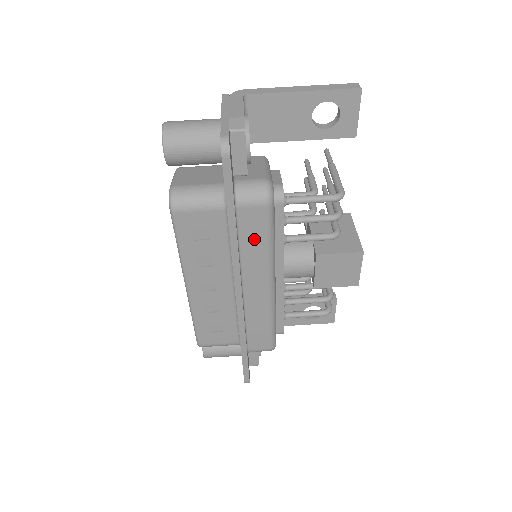
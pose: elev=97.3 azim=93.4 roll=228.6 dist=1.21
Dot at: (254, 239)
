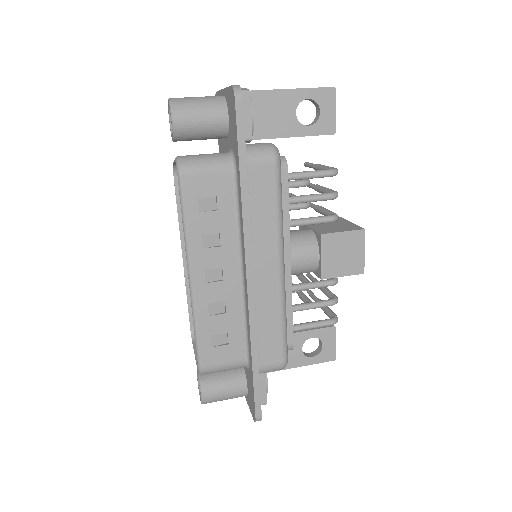
Dot at: (263, 204)
